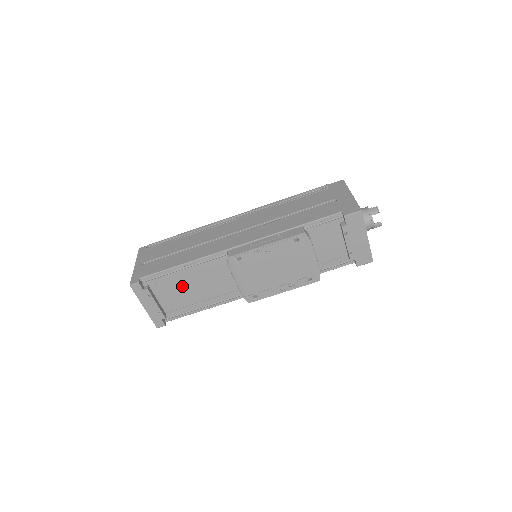
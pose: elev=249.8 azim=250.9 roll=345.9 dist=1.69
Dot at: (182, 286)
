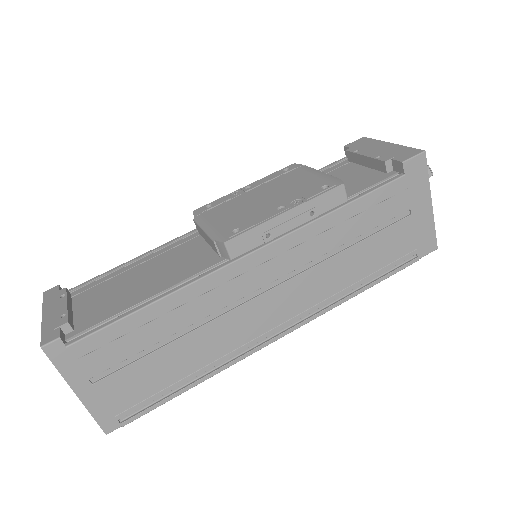
Dot at: (123, 283)
